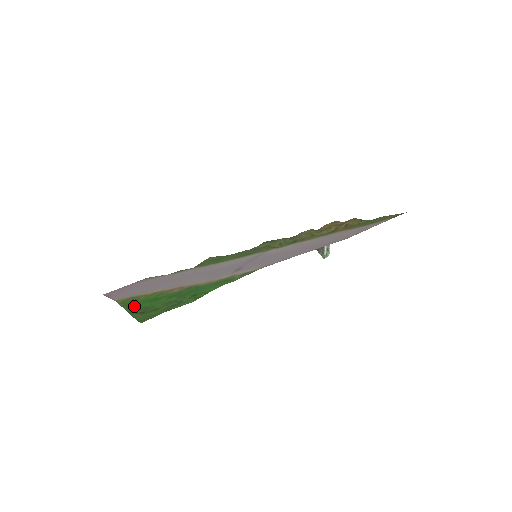
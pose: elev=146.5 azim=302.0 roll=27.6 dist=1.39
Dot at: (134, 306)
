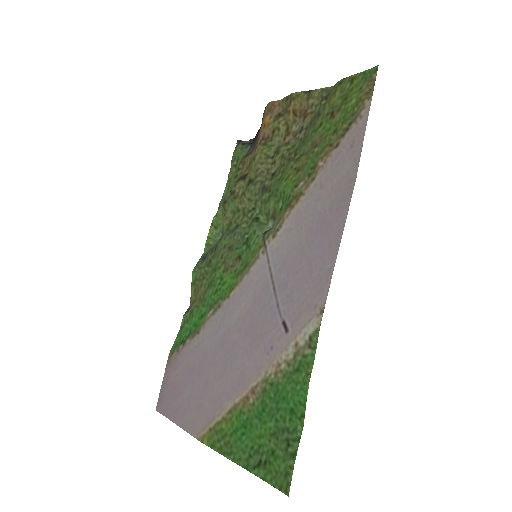
Dot at: (235, 451)
